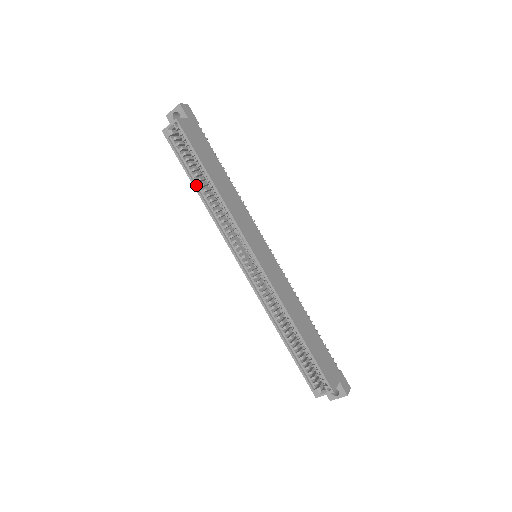
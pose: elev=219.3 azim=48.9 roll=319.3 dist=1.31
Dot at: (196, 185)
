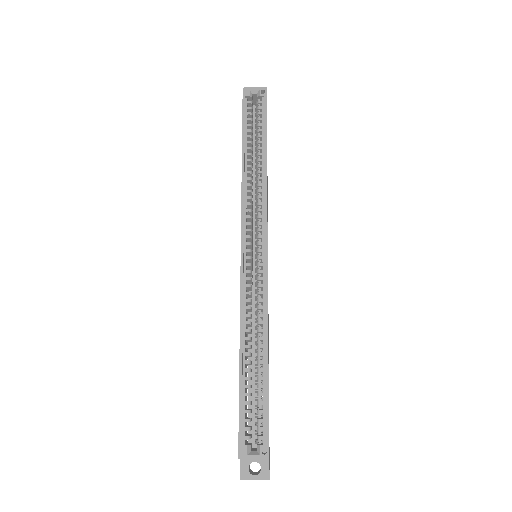
Dot at: (244, 150)
